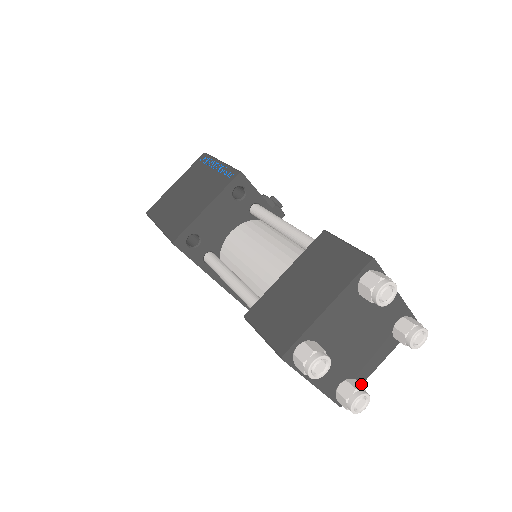
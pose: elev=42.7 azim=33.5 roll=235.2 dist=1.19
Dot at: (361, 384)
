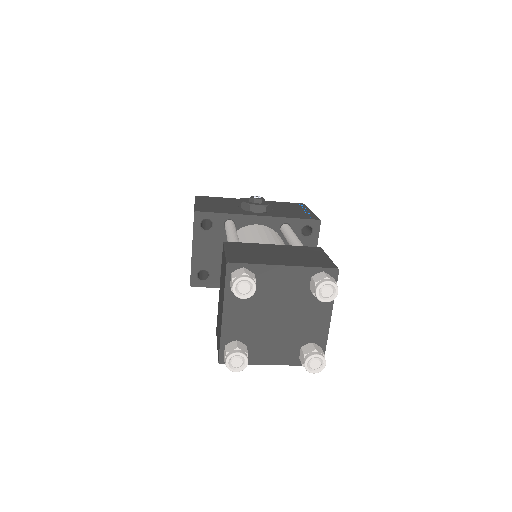
Dot at: (326, 341)
